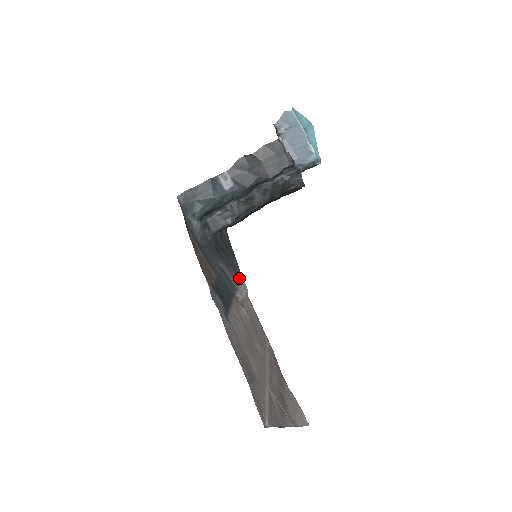
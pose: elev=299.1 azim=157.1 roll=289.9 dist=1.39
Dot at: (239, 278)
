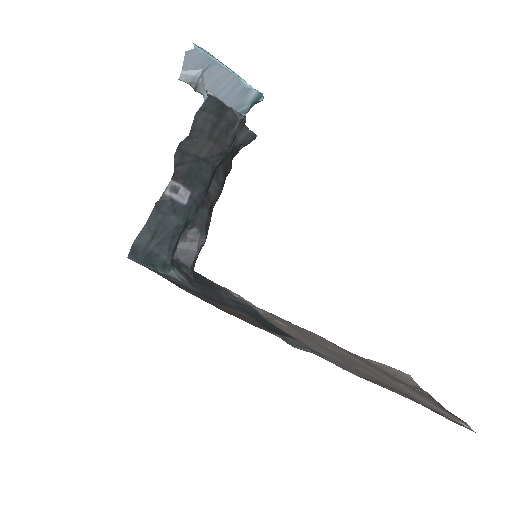
Dot at: occluded
